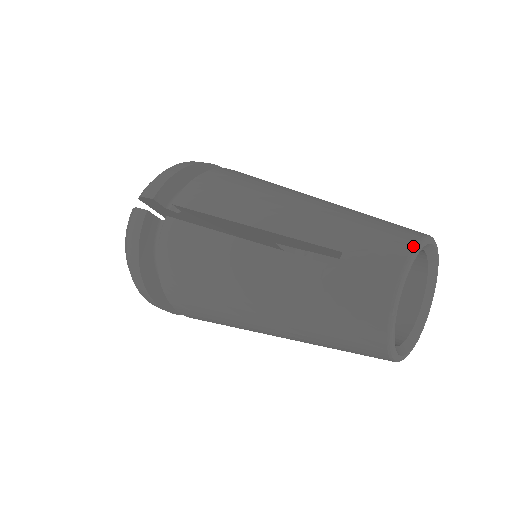
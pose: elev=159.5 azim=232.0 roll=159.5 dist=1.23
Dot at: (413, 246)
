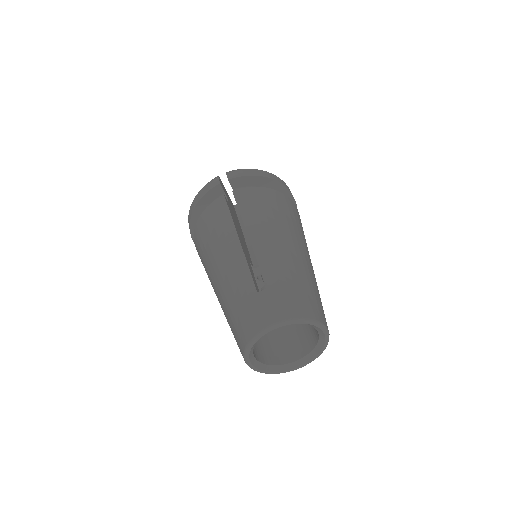
Dot at: (299, 317)
